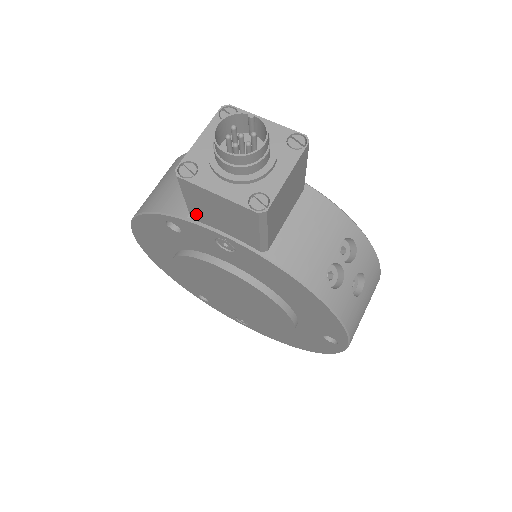
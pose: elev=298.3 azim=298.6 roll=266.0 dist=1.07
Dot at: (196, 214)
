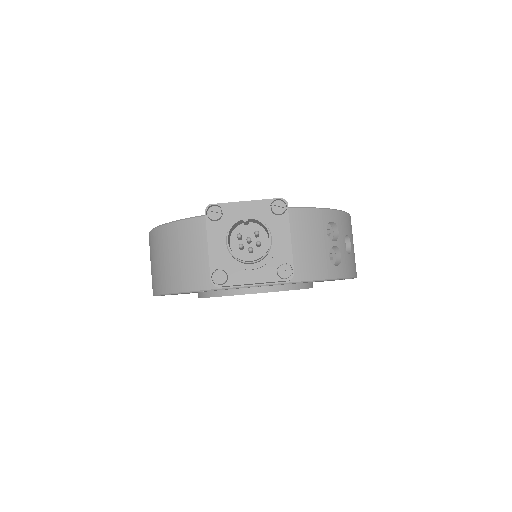
Dot at: (228, 286)
